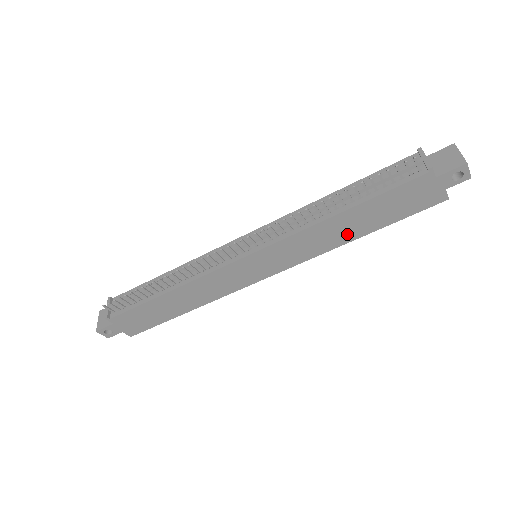
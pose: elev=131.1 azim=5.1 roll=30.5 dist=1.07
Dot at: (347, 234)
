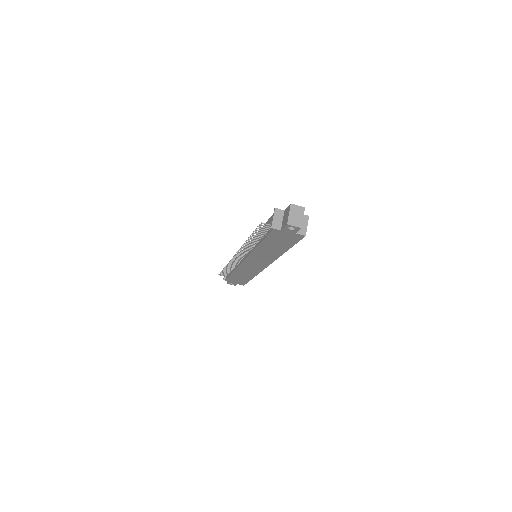
Dot at: (276, 251)
